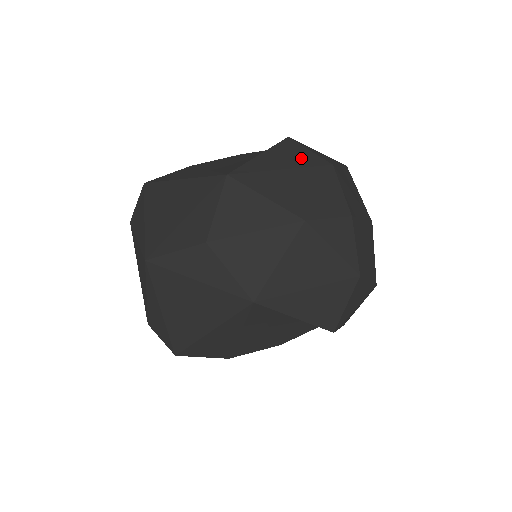
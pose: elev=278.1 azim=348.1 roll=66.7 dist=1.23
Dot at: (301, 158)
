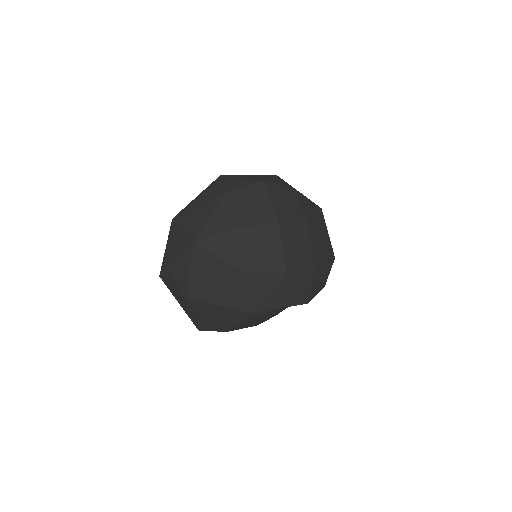
Dot at: (213, 193)
